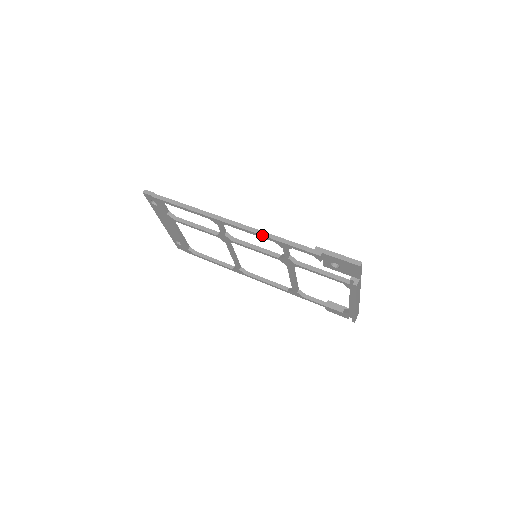
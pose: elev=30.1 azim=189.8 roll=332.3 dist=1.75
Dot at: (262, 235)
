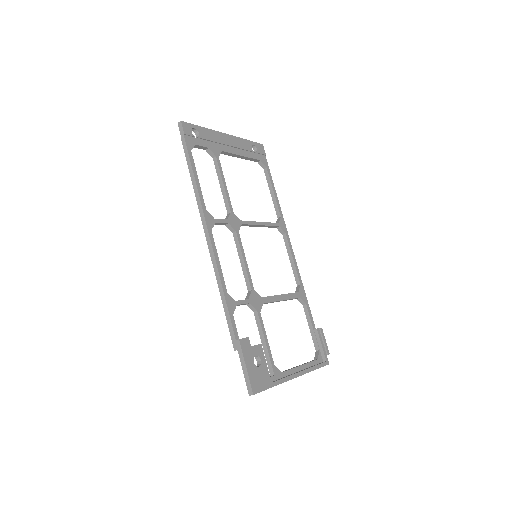
Dot at: occluded
